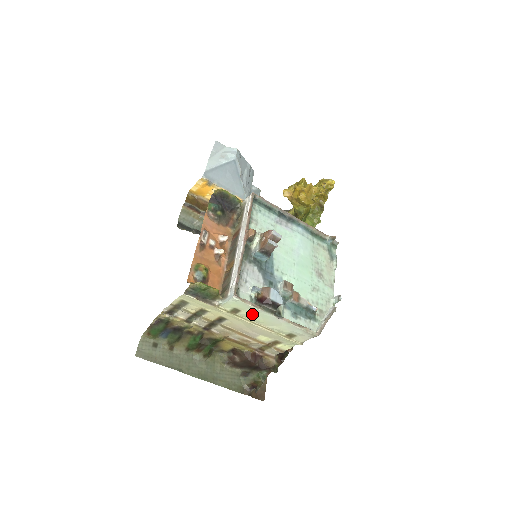
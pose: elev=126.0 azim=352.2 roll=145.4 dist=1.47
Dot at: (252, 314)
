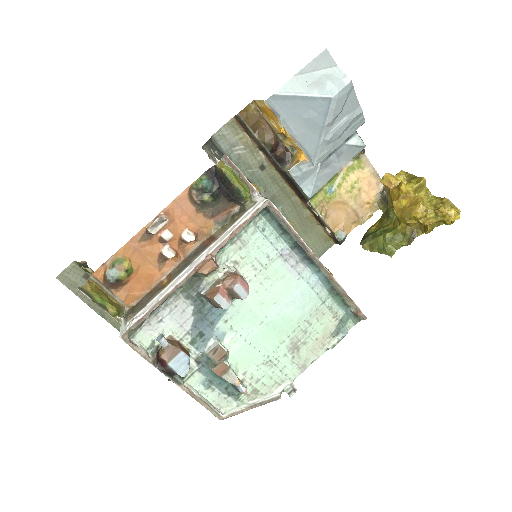
Dot at: occluded
